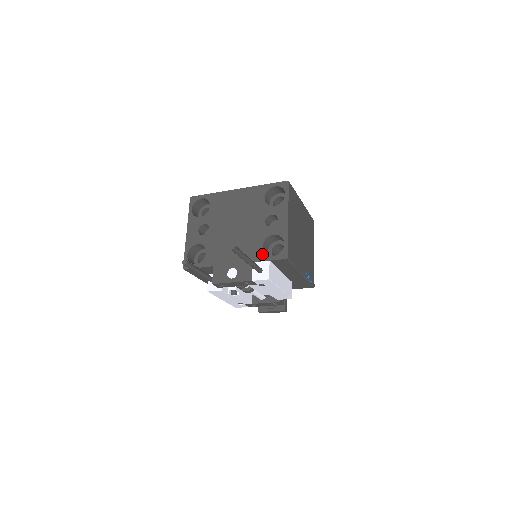
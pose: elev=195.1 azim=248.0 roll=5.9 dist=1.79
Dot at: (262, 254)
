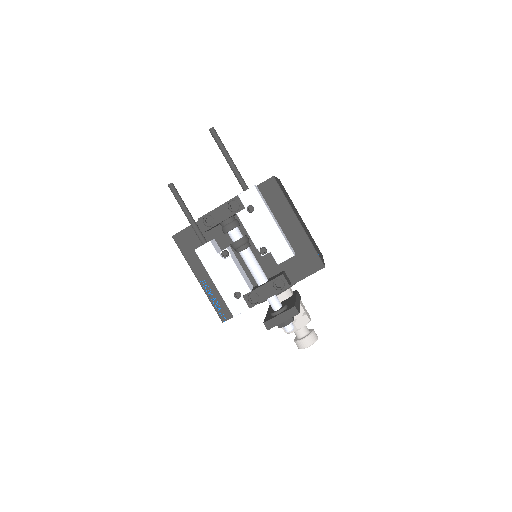
Dot at: occluded
